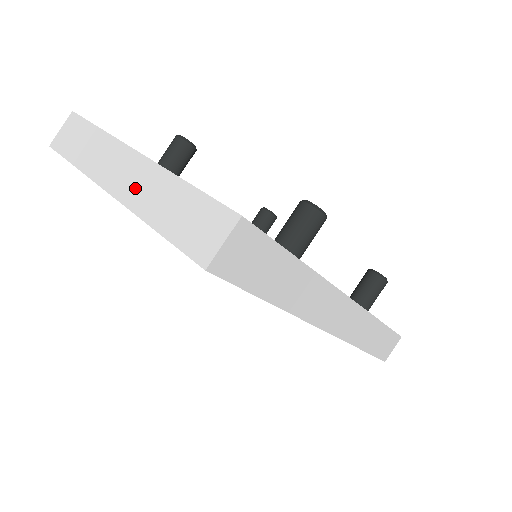
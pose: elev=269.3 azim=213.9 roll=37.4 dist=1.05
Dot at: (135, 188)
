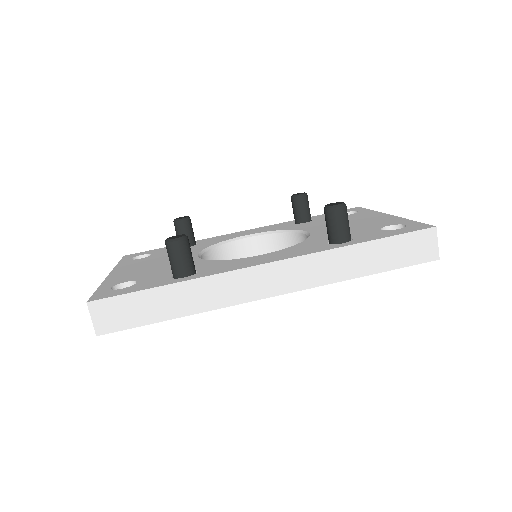
Dot at: occluded
